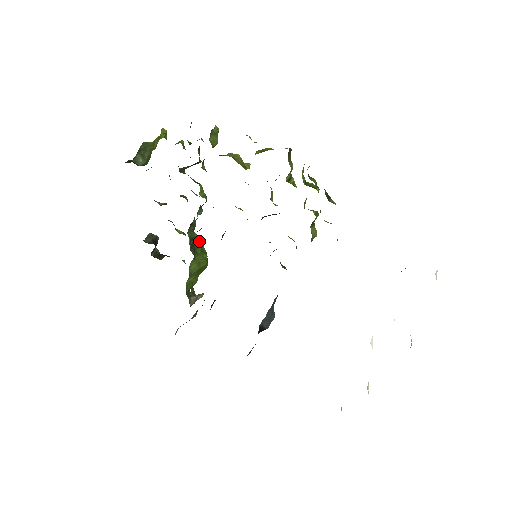
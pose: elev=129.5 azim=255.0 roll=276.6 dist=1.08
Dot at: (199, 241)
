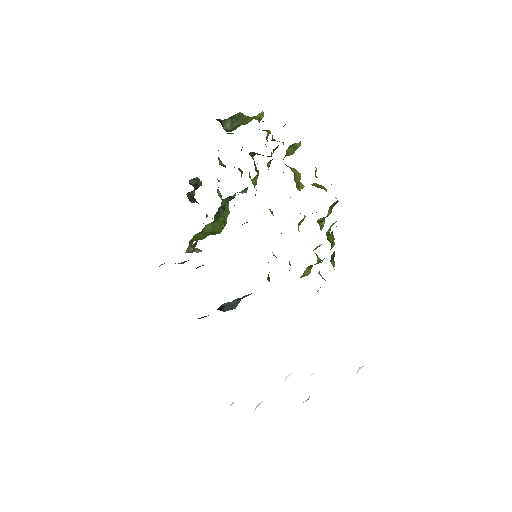
Dot at: (227, 212)
